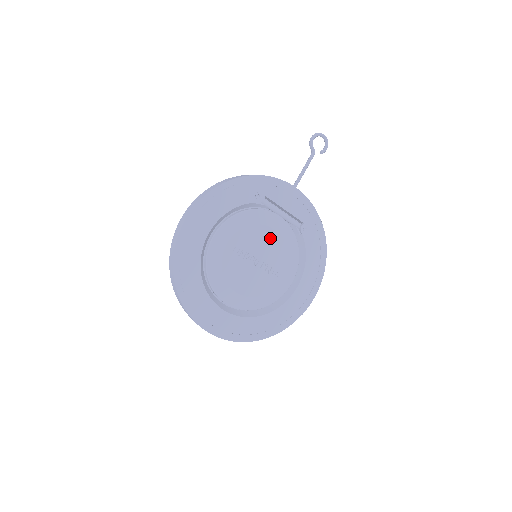
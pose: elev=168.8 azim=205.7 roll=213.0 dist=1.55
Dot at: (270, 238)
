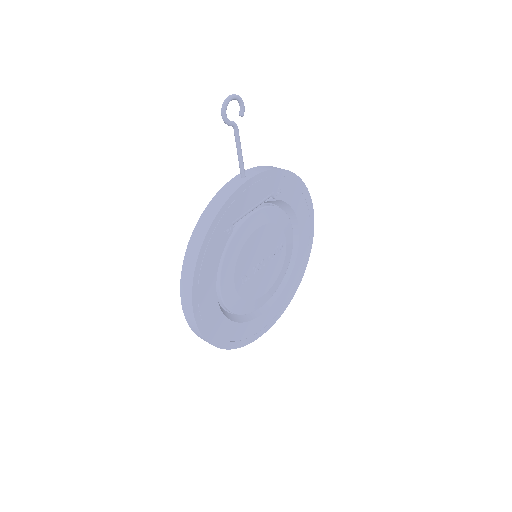
Dot at: (259, 238)
